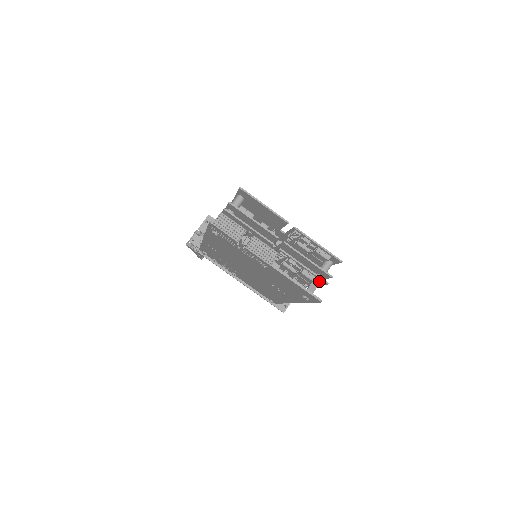
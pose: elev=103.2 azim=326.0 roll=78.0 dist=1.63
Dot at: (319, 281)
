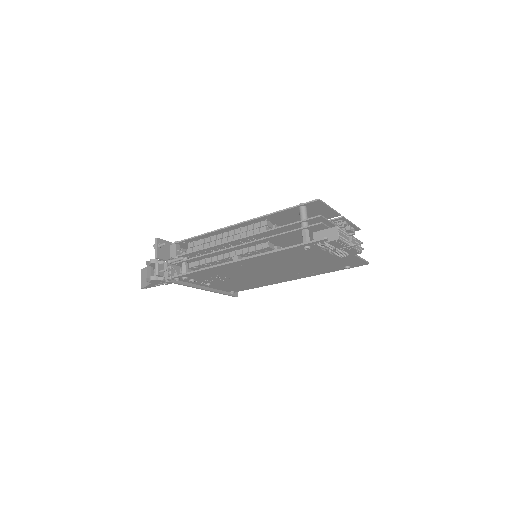
Dot at: occluded
